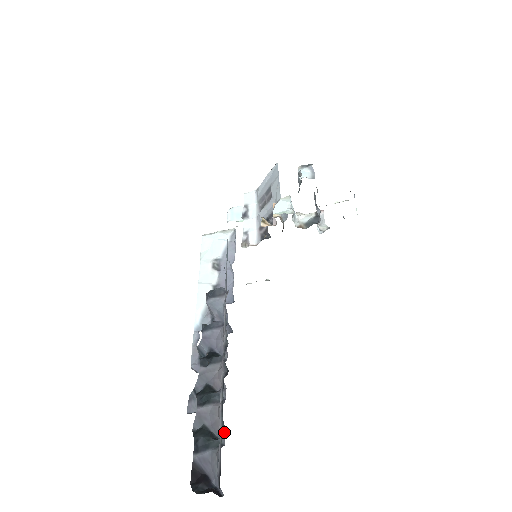
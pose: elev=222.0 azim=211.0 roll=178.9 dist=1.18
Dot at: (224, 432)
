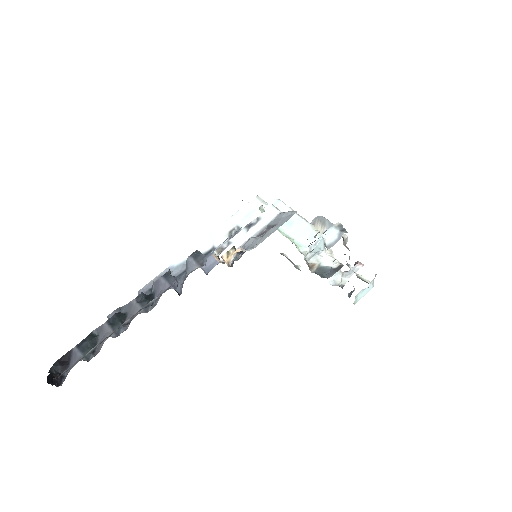
Dot at: occluded
